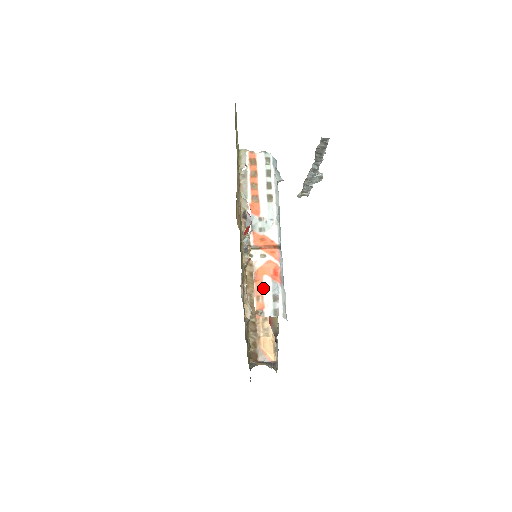
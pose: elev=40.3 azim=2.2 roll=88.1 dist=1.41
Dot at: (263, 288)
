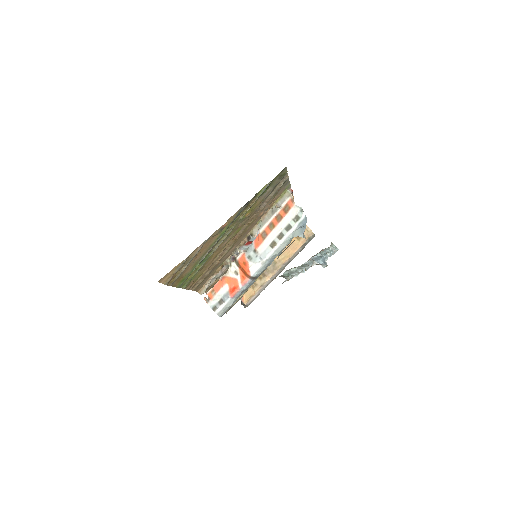
Dot at: (220, 289)
